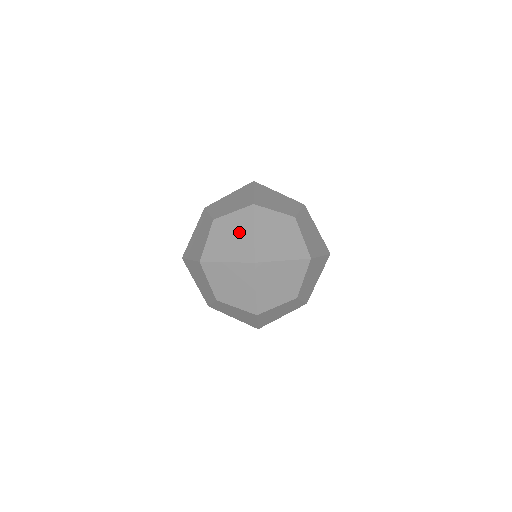
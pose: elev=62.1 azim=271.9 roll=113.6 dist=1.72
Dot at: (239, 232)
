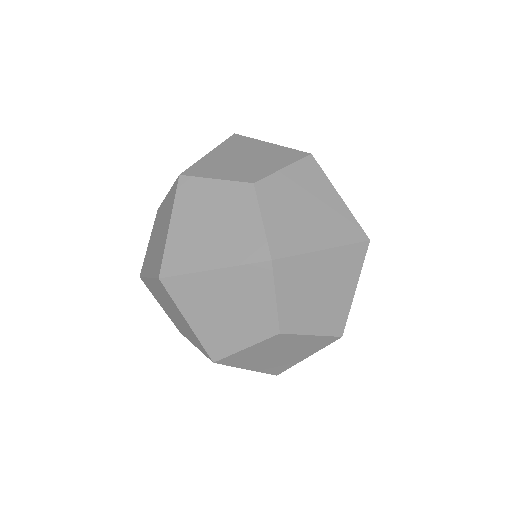
Dot at: occluded
